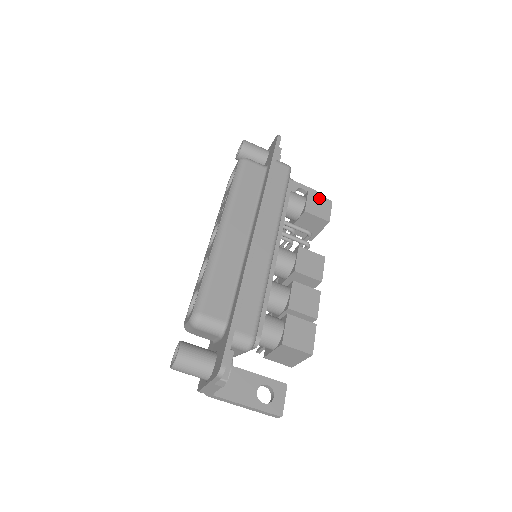
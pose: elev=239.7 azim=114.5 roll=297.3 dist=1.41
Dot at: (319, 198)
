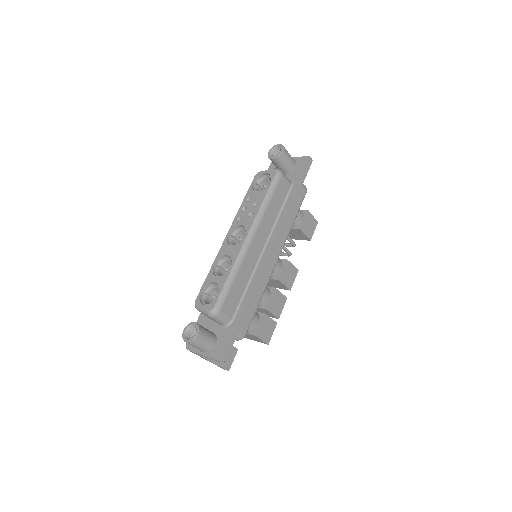
Dot at: (312, 218)
